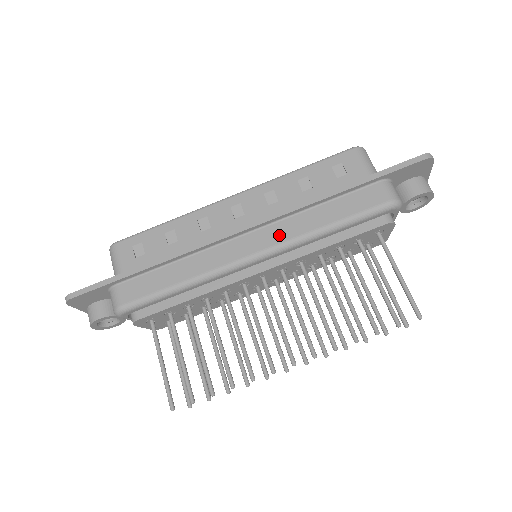
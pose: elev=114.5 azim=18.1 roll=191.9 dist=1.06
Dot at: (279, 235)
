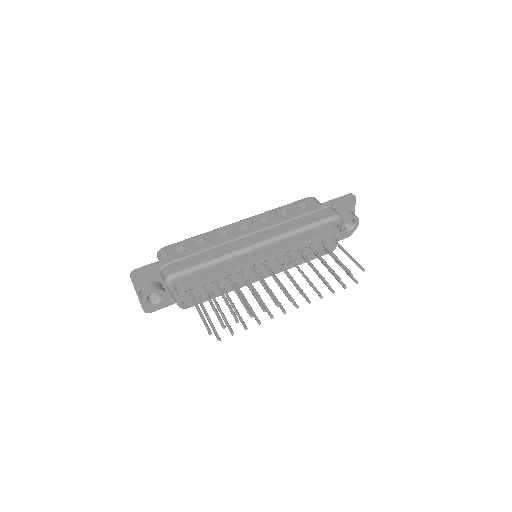
Dot at: (273, 233)
